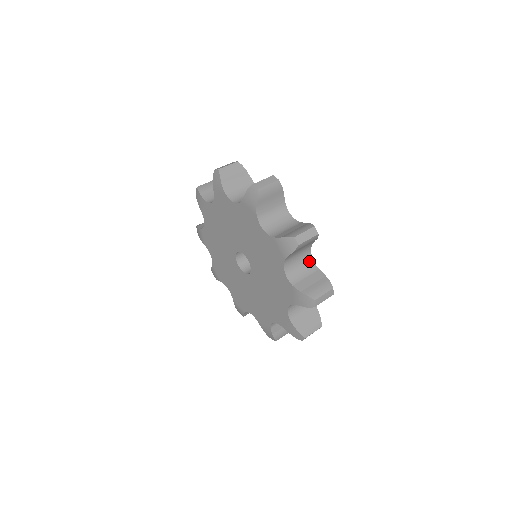
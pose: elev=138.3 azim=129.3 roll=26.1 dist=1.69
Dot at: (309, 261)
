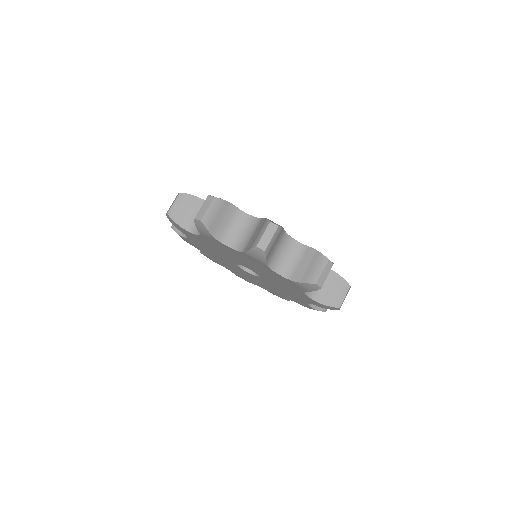
Dot at: occluded
